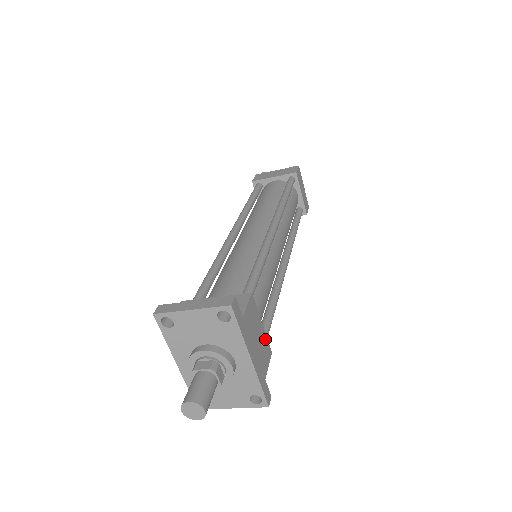
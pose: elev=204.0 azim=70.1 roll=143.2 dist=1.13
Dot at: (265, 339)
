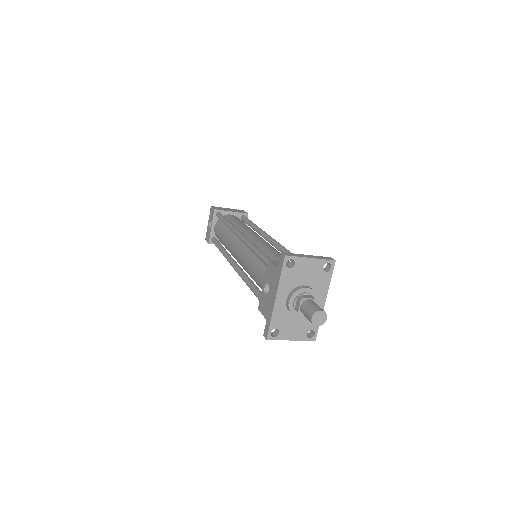
Dot at: occluded
